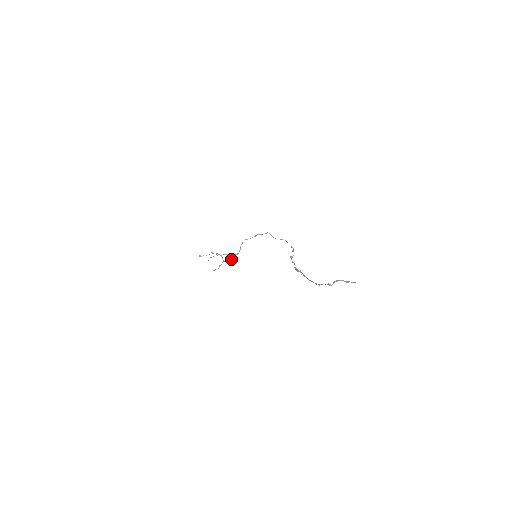
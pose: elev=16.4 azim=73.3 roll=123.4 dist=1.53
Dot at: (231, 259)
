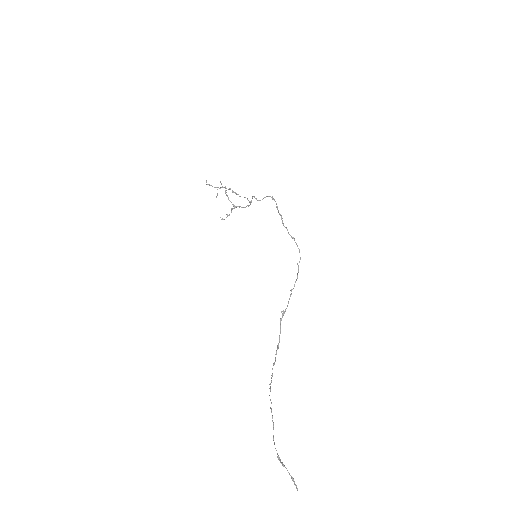
Dot at: (242, 207)
